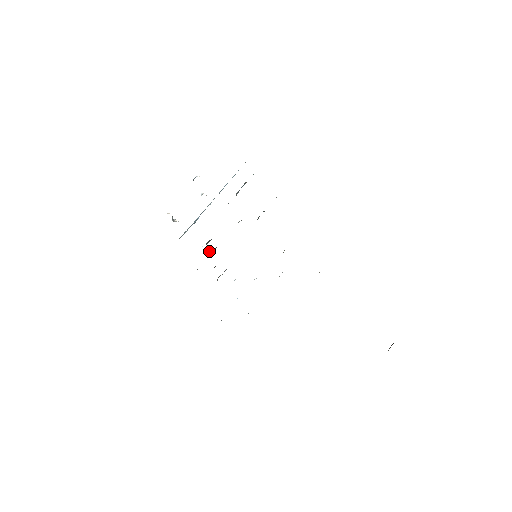
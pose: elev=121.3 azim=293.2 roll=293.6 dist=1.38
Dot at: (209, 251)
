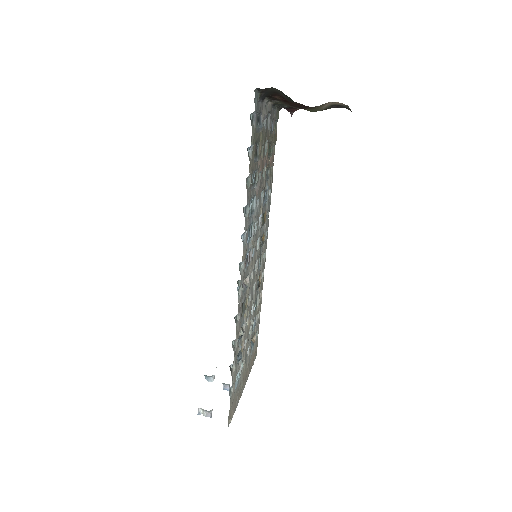
Dot at: (240, 345)
